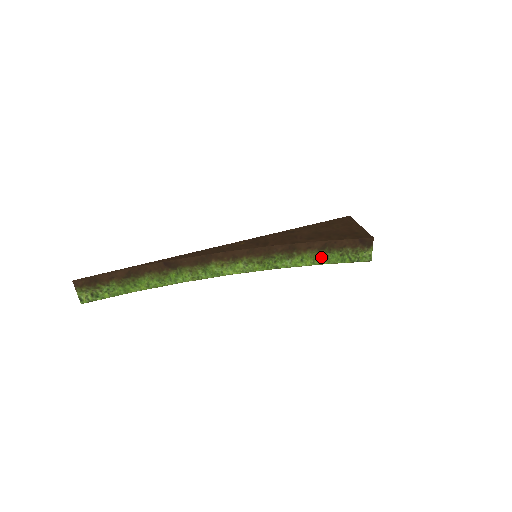
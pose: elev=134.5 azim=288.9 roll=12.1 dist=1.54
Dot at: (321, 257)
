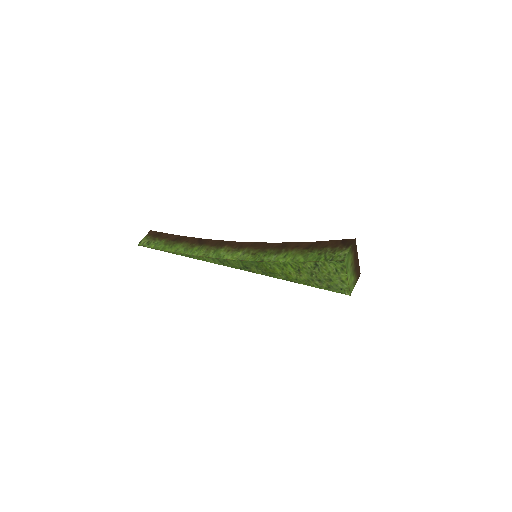
Dot at: (302, 256)
